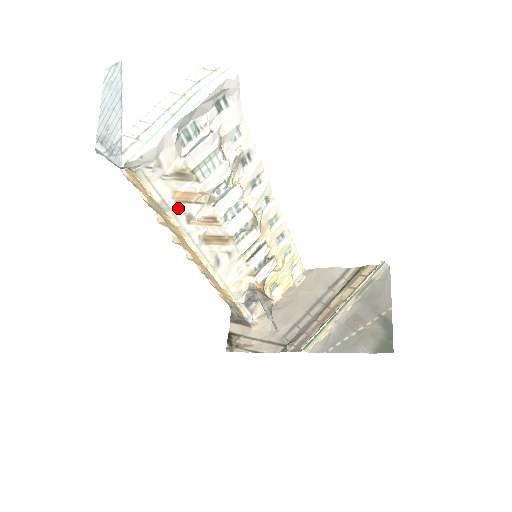
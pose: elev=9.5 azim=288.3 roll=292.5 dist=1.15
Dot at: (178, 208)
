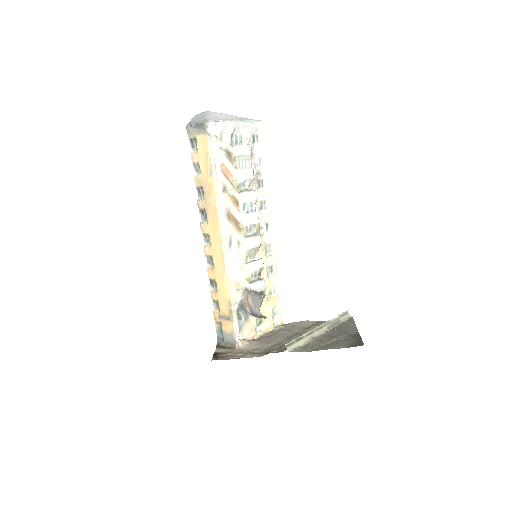
Dot at: (221, 177)
